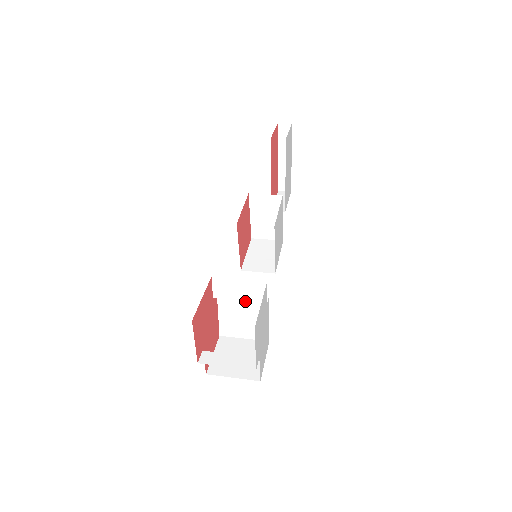
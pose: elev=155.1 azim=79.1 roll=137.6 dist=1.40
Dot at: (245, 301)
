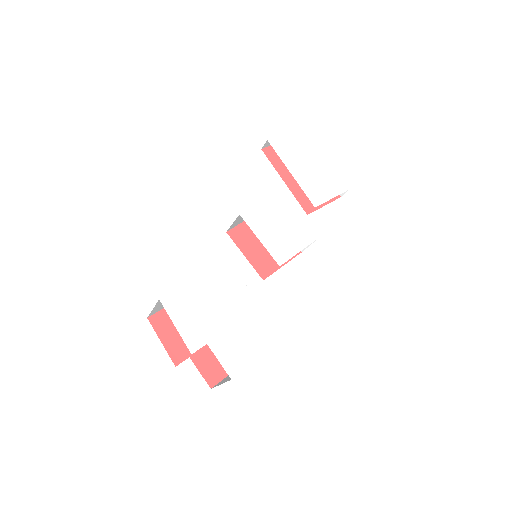
Dot at: occluded
